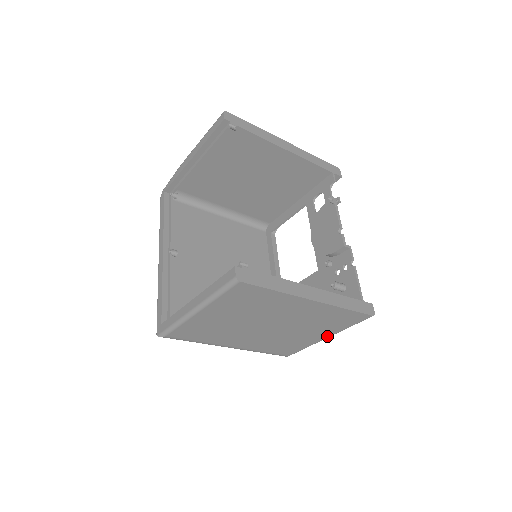
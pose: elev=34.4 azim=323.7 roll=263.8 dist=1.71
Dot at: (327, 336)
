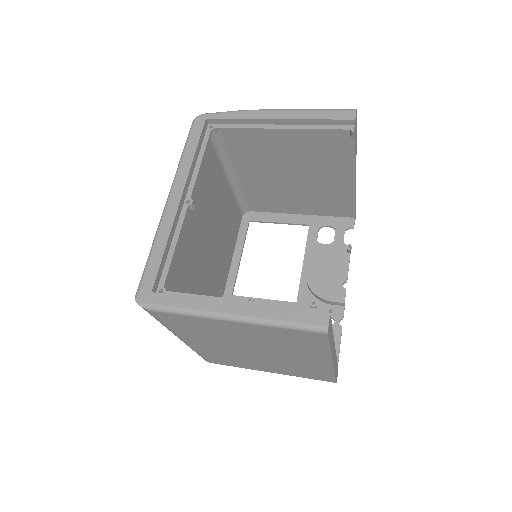
Dot at: (274, 372)
